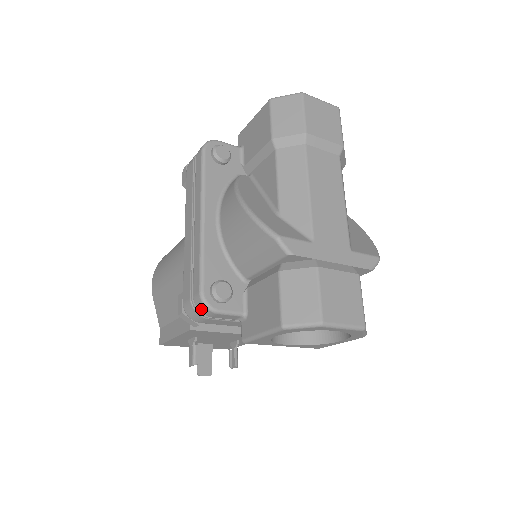
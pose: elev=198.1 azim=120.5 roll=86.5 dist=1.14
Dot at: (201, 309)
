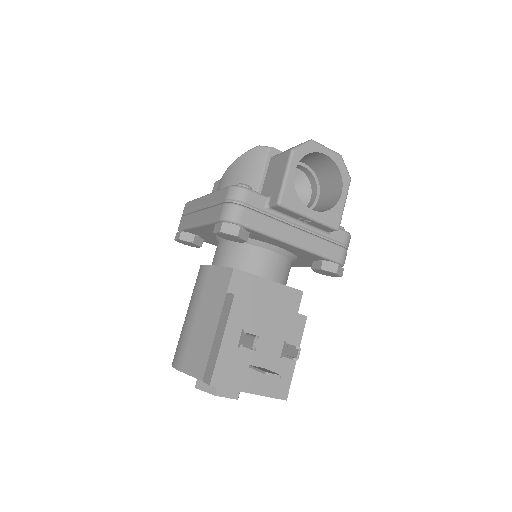
Dot at: (236, 194)
